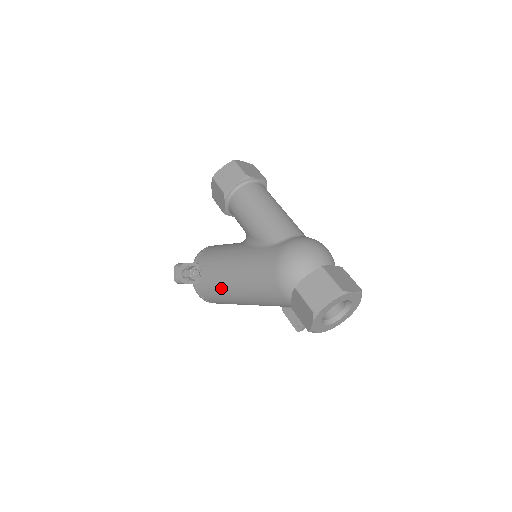
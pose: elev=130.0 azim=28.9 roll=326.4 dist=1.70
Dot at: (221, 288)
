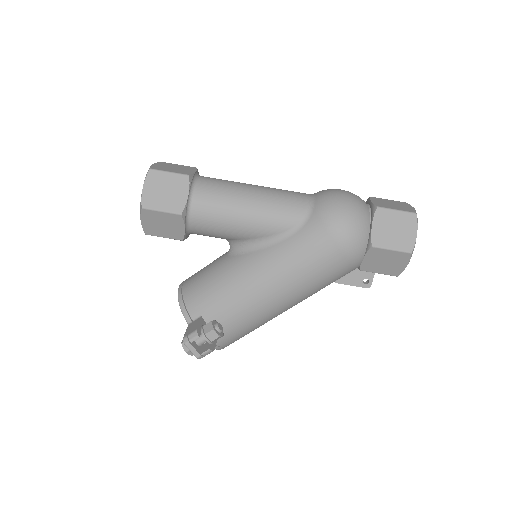
Dot at: (258, 317)
